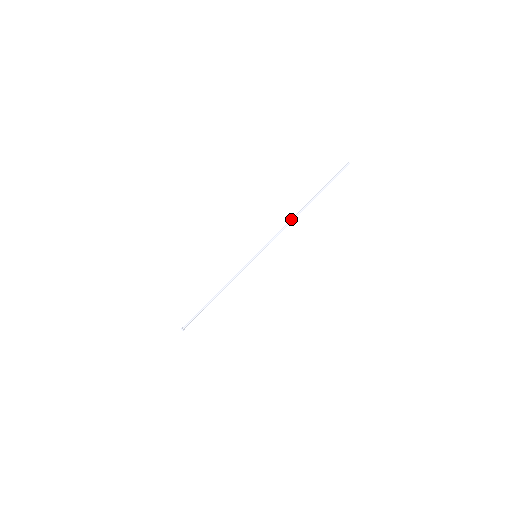
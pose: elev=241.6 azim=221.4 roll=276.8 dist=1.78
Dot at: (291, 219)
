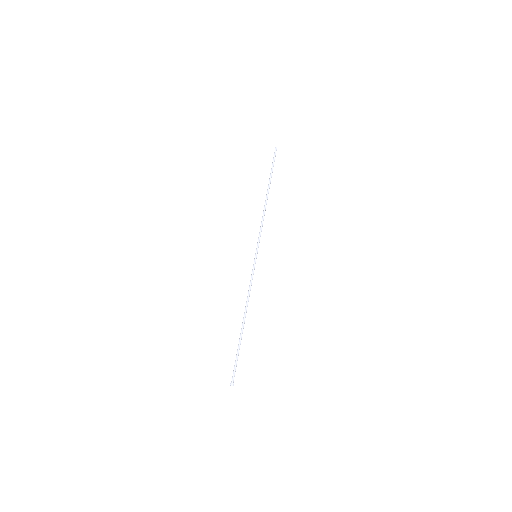
Dot at: occluded
